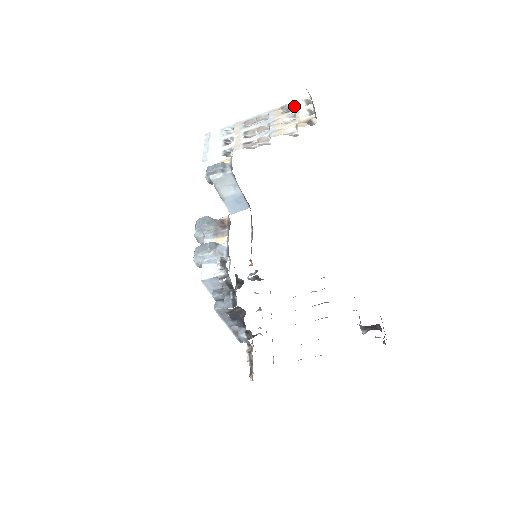
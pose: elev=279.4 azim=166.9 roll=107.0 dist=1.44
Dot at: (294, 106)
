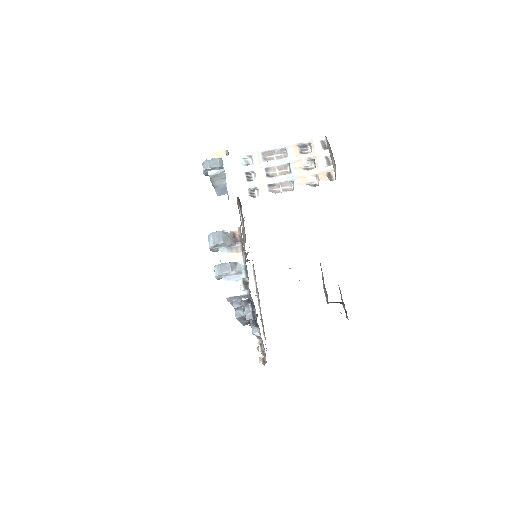
Dot at: (310, 144)
